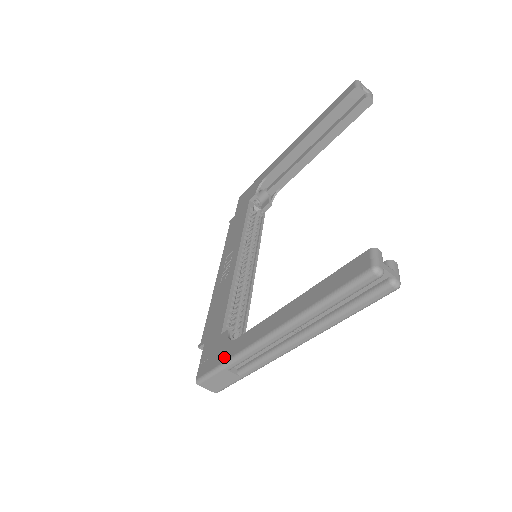
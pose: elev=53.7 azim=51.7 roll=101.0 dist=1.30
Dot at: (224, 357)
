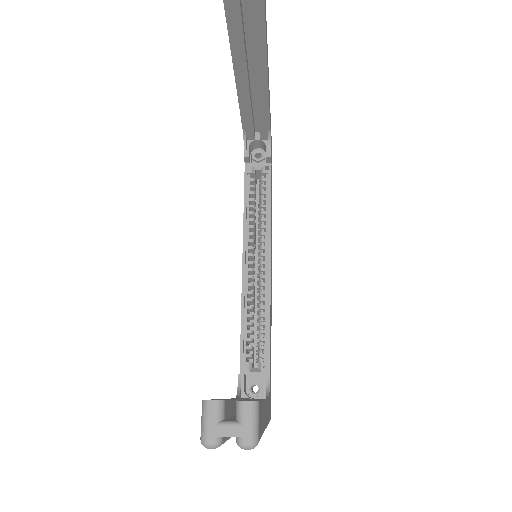
Dot at: occluded
